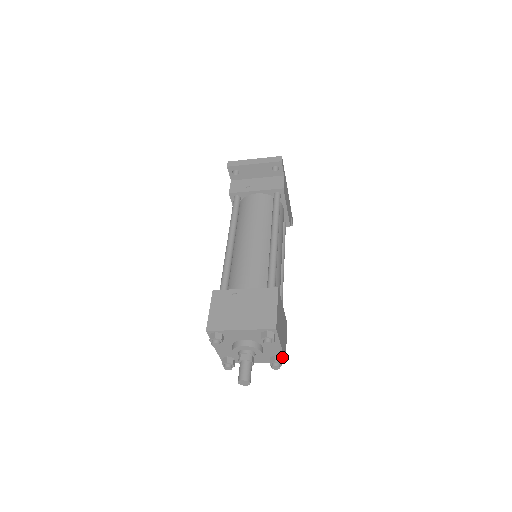
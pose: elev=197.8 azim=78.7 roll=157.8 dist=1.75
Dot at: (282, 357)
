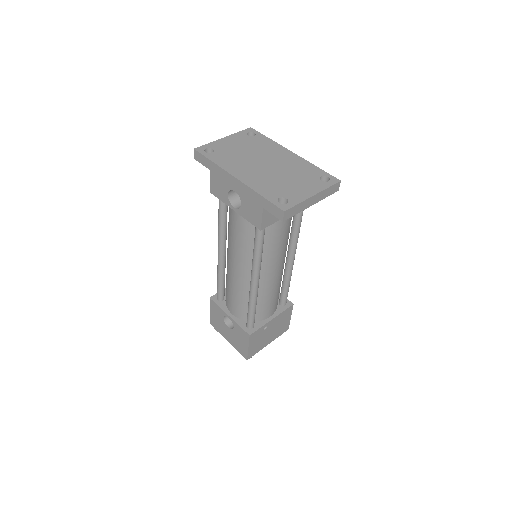
Dot at: occluded
